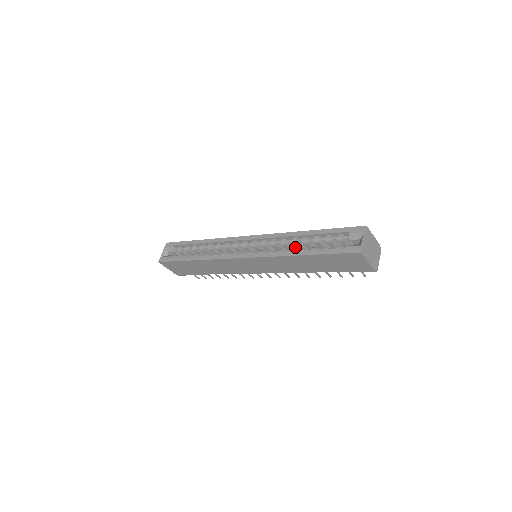
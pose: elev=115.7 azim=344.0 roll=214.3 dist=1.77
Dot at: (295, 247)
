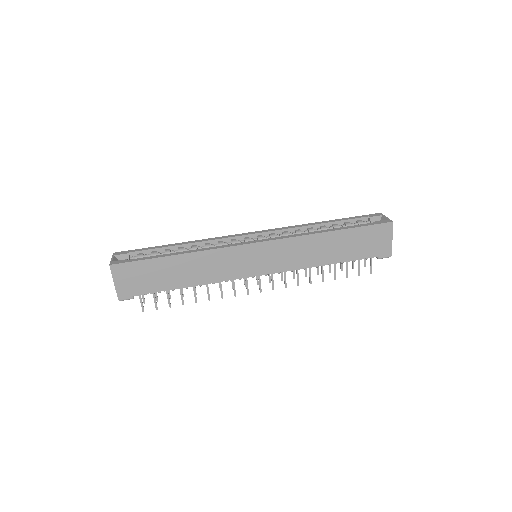
Dot at: occluded
